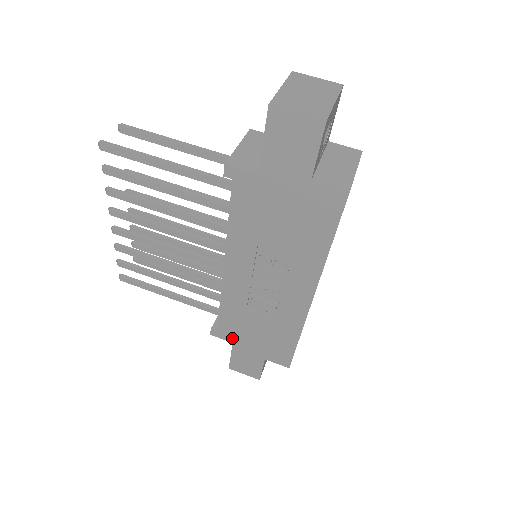
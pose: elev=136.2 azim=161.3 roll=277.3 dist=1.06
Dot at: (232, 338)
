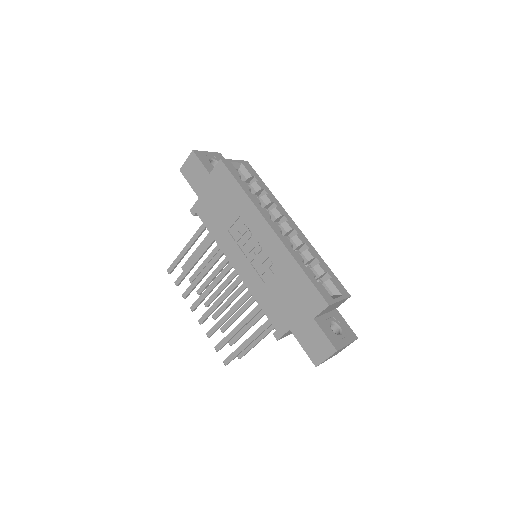
Dot at: (285, 325)
